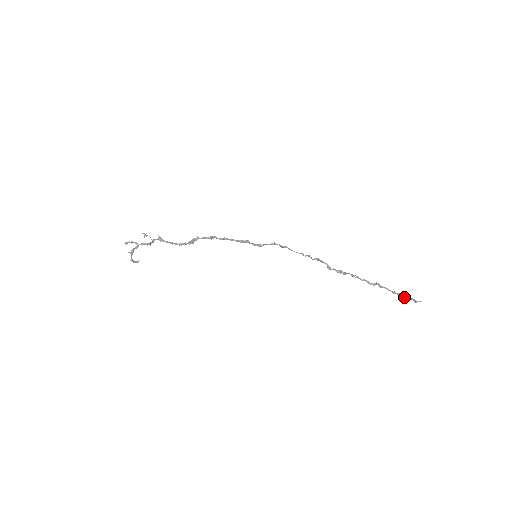
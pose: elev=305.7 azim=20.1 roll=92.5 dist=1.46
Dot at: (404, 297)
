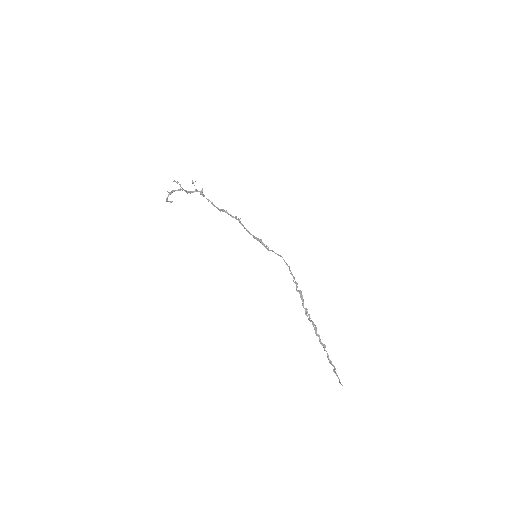
Dot at: (334, 371)
